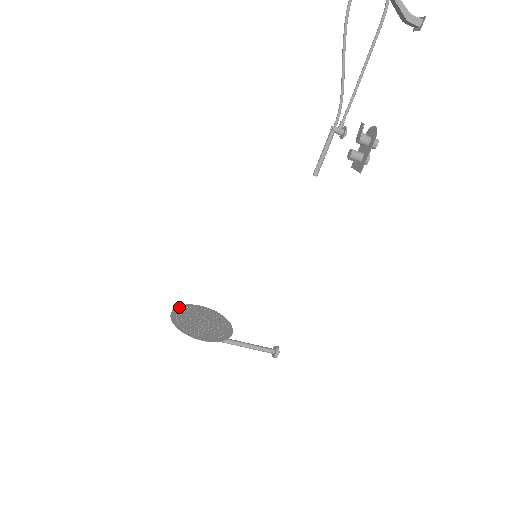
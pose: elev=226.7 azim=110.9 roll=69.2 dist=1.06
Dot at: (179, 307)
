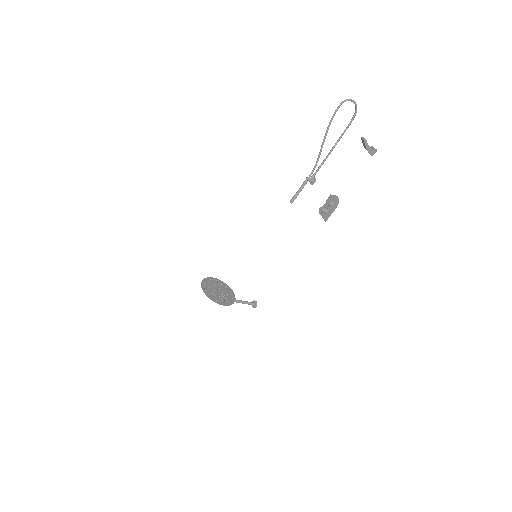
Dot at: (203, 281)
